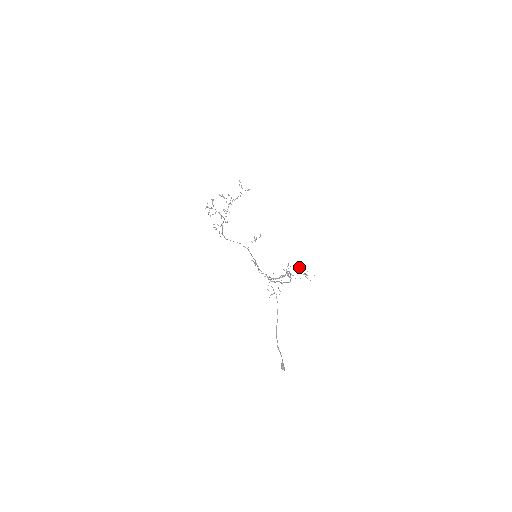
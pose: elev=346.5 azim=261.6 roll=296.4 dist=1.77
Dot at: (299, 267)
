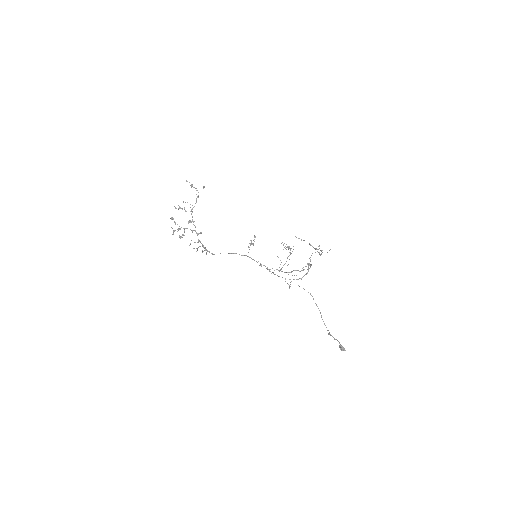
Dot at: occluded
